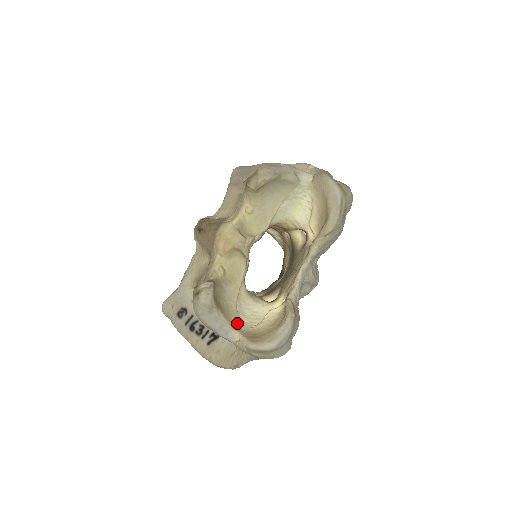
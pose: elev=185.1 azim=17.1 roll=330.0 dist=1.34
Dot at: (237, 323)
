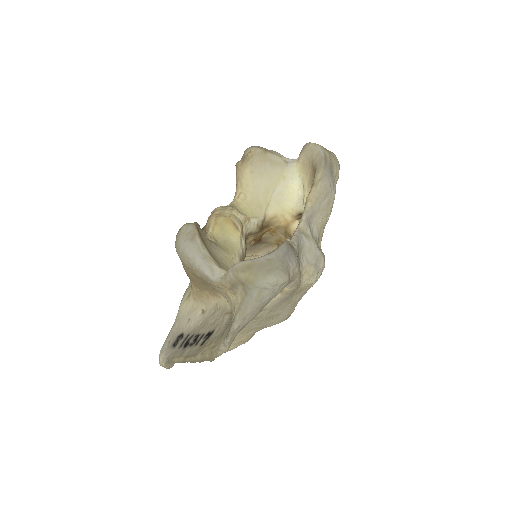
Dot at: occluded
